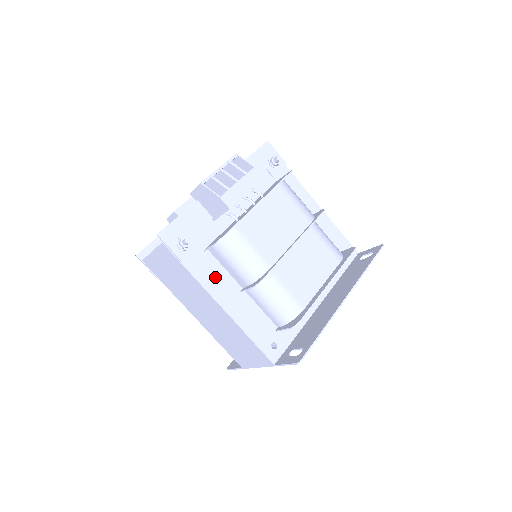
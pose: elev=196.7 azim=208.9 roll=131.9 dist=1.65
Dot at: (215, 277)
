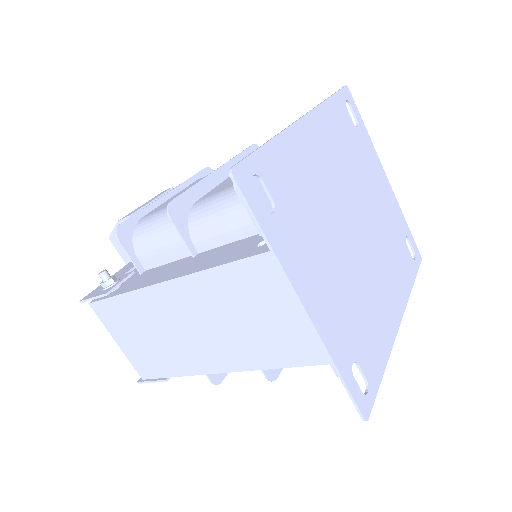
Dot at: (155, 275)
